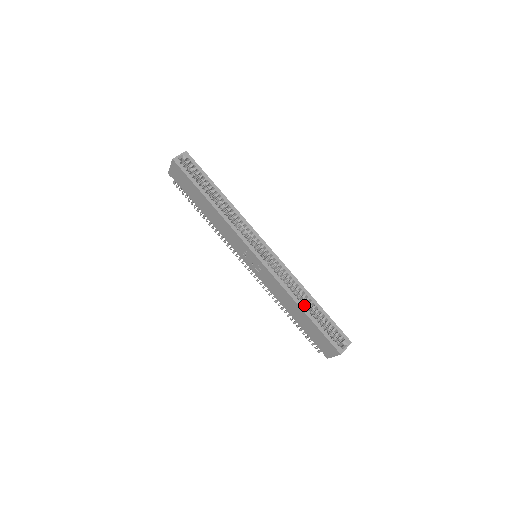
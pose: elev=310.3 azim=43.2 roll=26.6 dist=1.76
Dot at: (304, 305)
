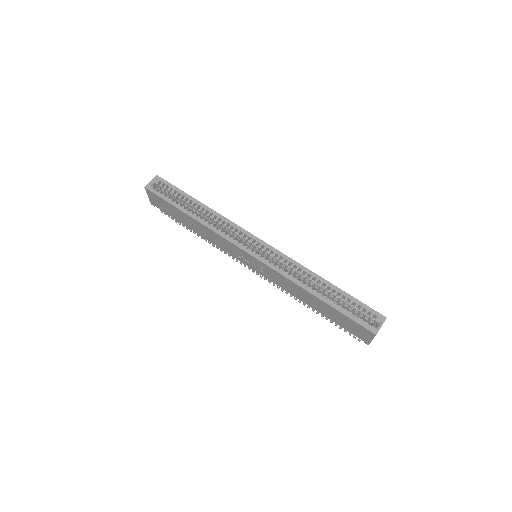
Dot at: (320, 292)
